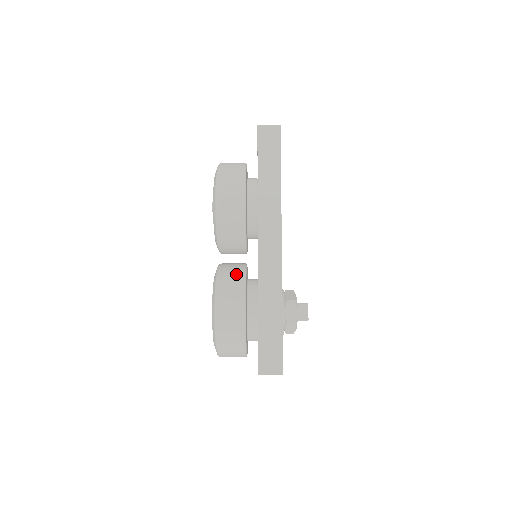
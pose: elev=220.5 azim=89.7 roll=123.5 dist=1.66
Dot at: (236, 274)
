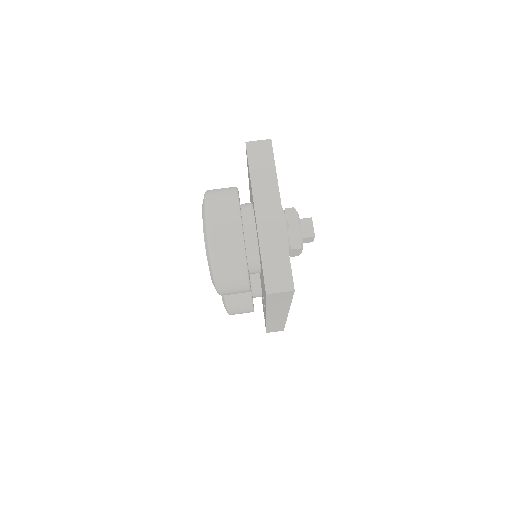
Dot at: occluded
